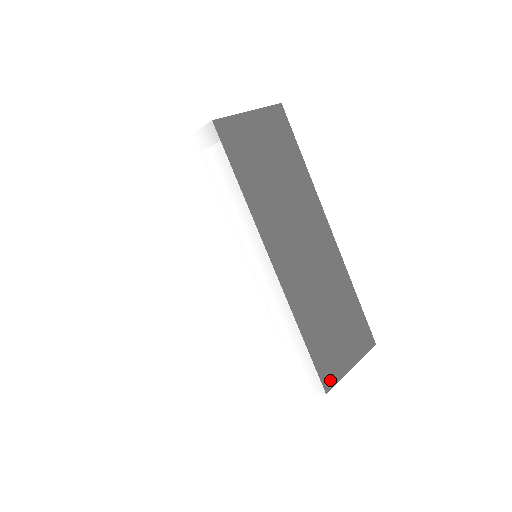
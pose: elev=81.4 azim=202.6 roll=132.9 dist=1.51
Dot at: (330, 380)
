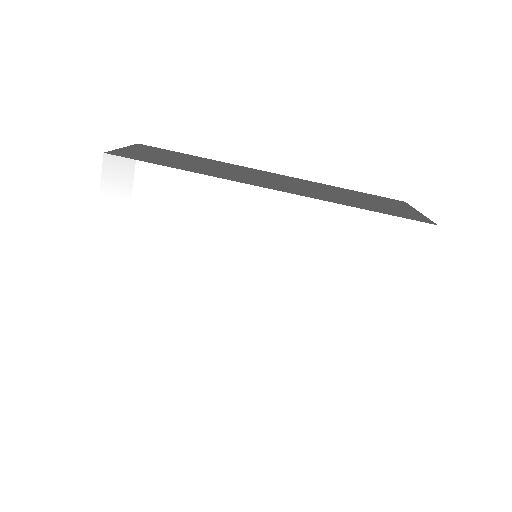
Dot at: (424, 220)
